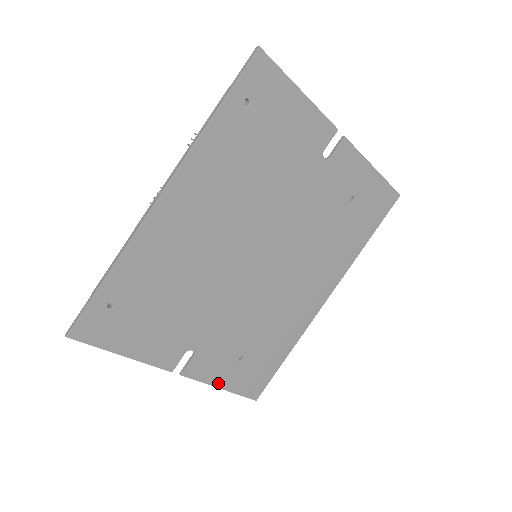
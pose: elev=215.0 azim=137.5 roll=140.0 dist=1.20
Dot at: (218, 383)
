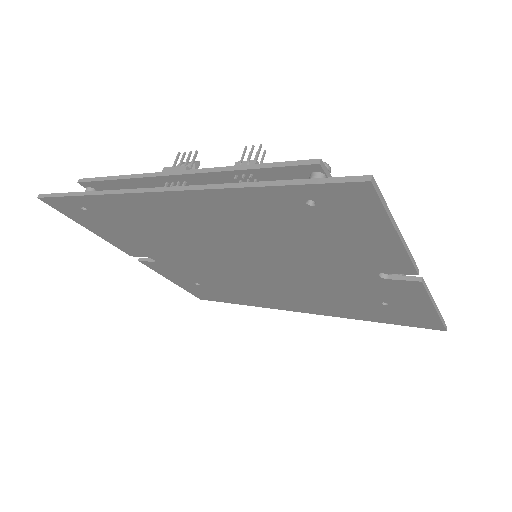
Dot at: (170, 279)
